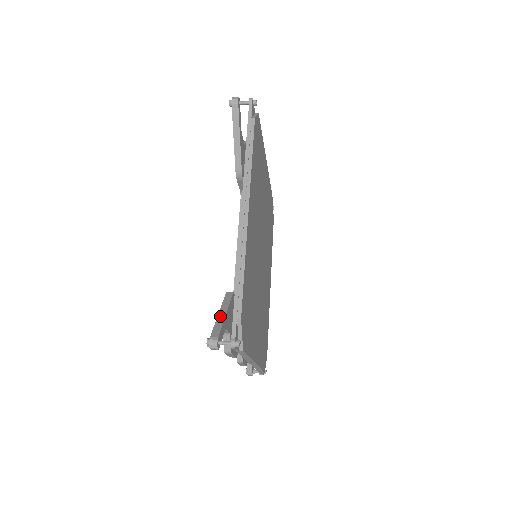
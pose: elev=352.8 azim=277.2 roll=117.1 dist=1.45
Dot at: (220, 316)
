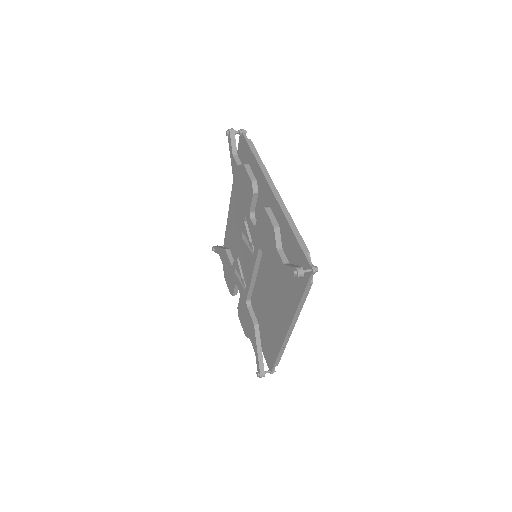
Dot at: (259, 355)
